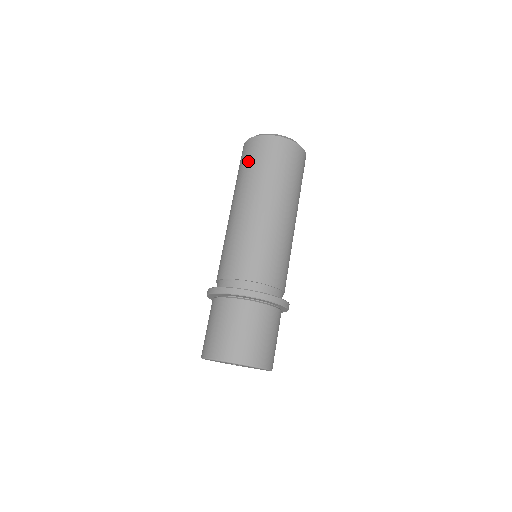
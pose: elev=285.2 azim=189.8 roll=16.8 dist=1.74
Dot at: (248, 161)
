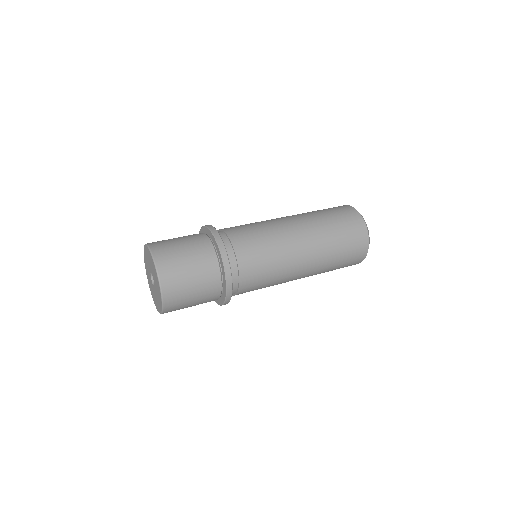
Dot at: occluded
